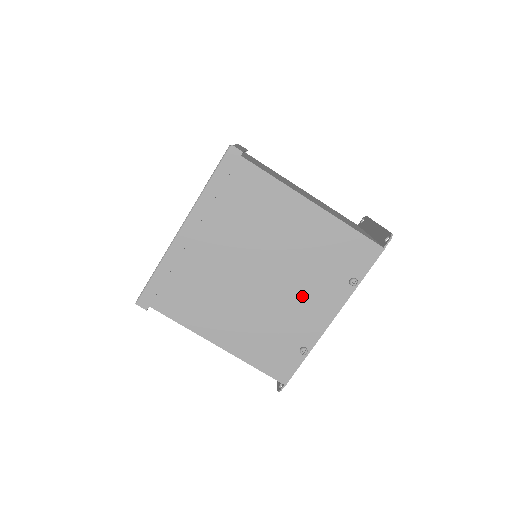
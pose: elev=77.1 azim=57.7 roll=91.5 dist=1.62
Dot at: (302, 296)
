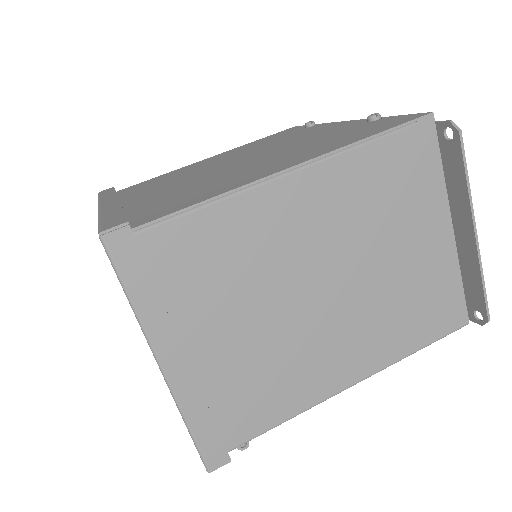
Dot at: (293, 140)
